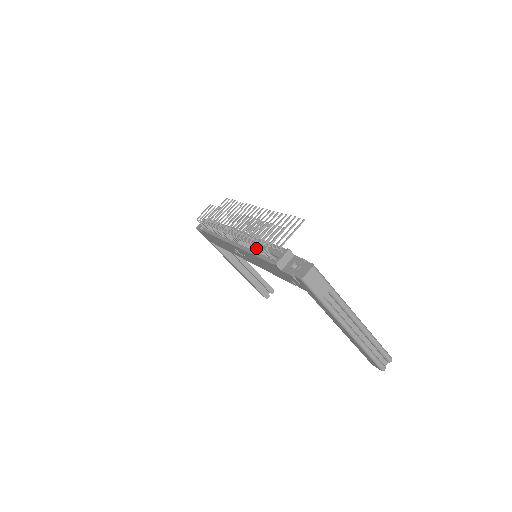
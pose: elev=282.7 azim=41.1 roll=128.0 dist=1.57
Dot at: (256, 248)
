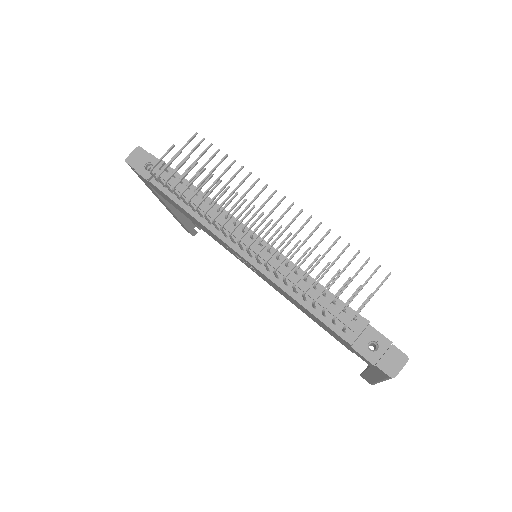
Dot at: (313, 305)
